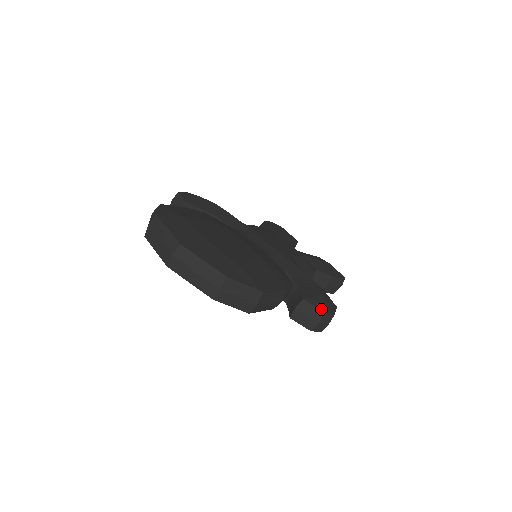
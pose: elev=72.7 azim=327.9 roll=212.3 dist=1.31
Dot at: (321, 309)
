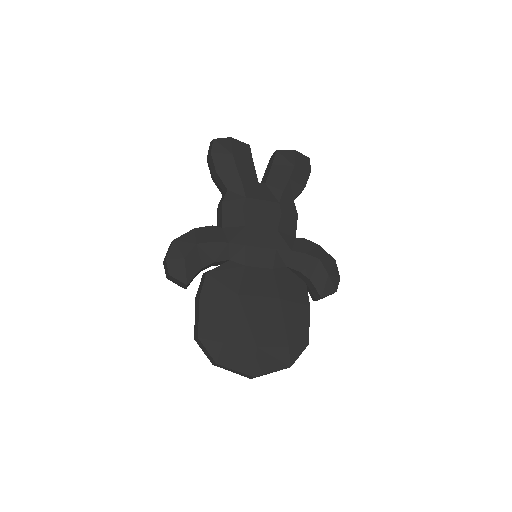
Dot at: (334, 292)
